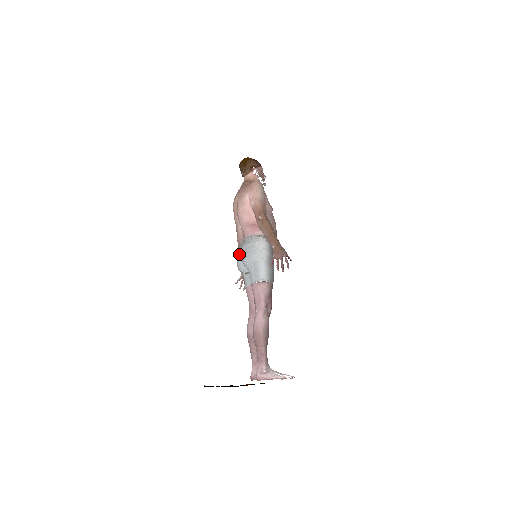
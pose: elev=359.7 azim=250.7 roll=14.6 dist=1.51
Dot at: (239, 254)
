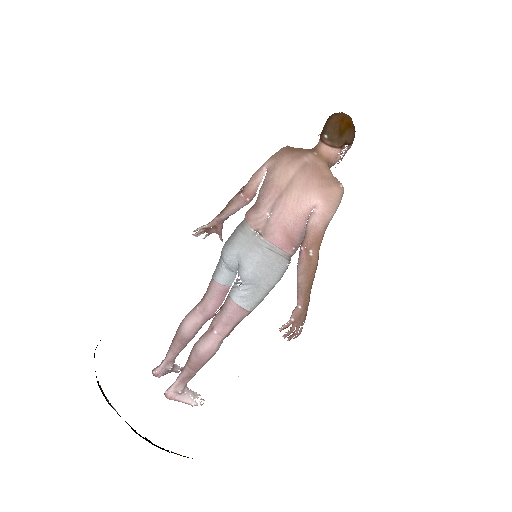
Dot at: (241, 250)
